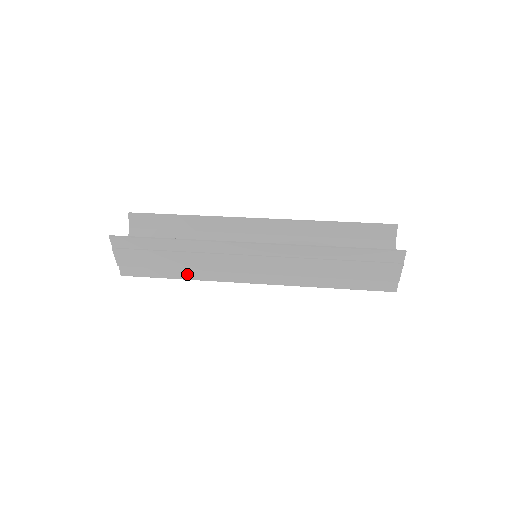
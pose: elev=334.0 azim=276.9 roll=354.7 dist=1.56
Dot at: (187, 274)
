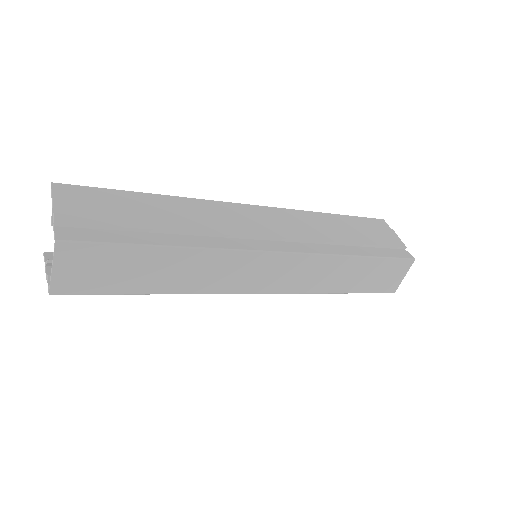
Dot at: (180, 240)
